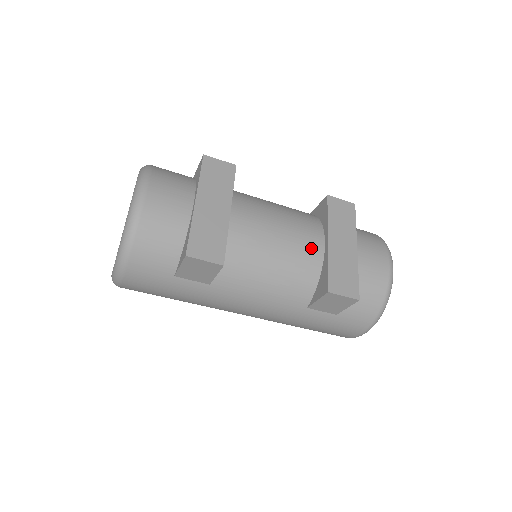
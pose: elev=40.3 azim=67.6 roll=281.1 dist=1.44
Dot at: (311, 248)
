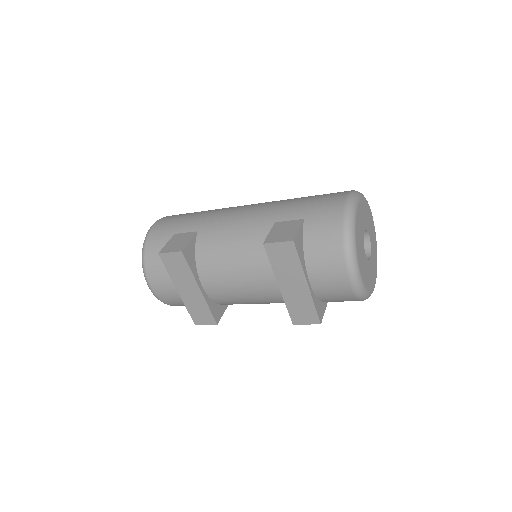
Dot at: (271, 290)
